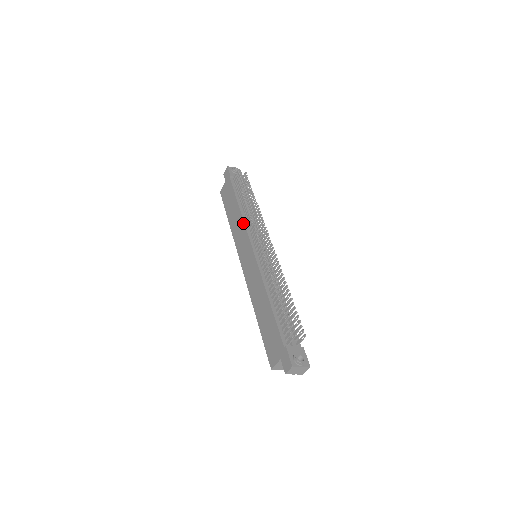
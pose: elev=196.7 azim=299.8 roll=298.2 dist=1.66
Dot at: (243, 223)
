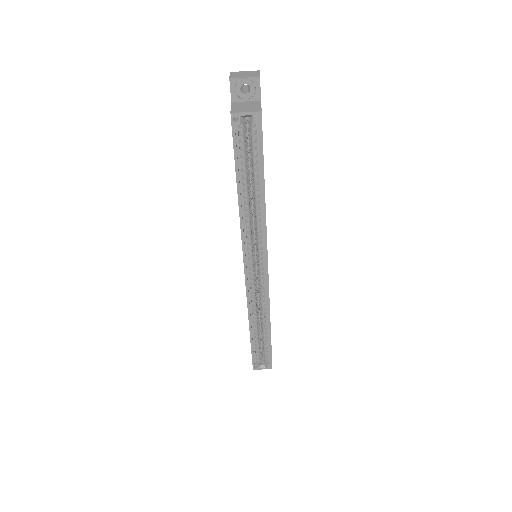
Dot at: occluded
